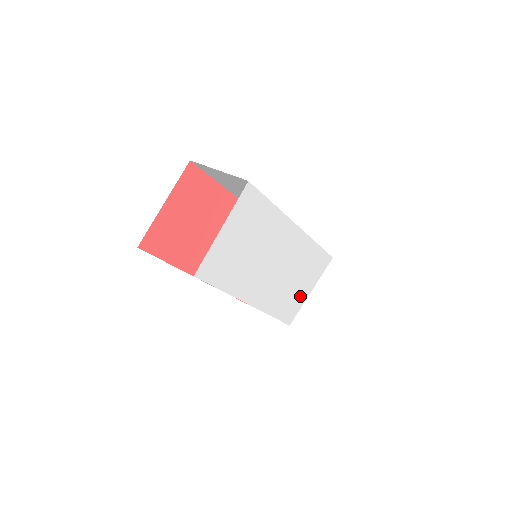
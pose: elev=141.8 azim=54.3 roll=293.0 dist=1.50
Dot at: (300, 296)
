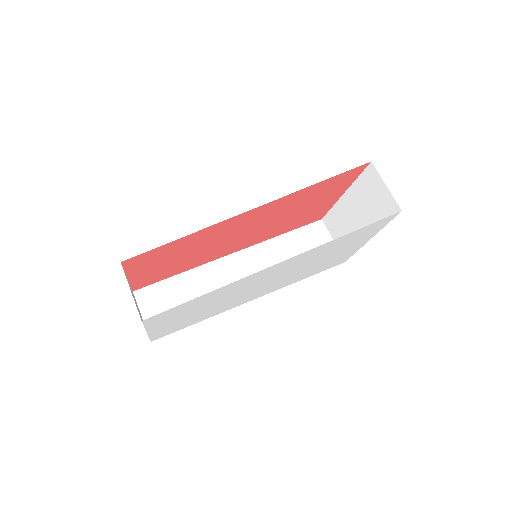
Dot at: (344, 253)
